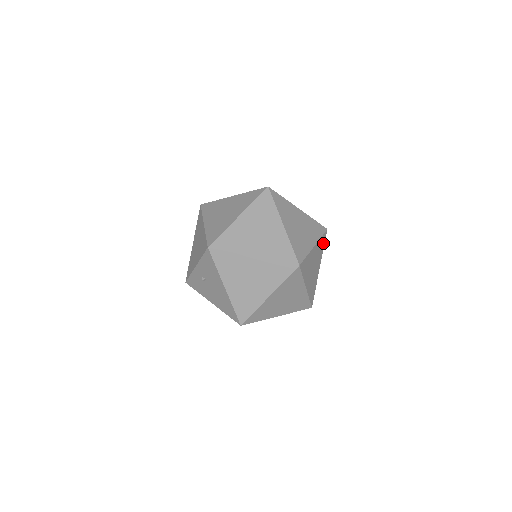
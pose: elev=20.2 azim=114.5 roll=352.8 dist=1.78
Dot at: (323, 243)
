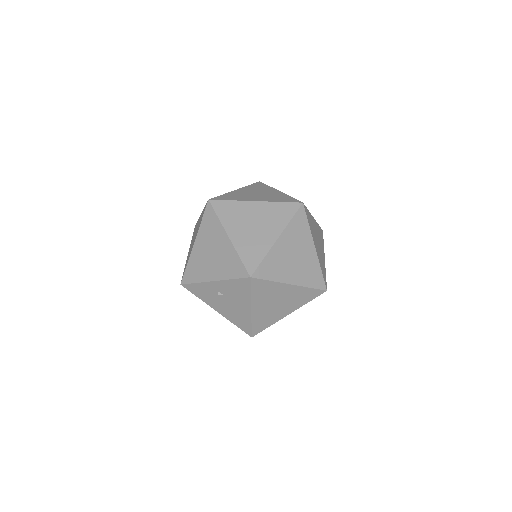
Dot at: occluded
